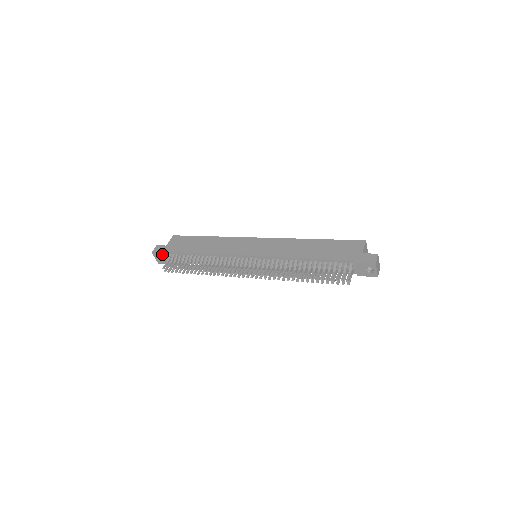
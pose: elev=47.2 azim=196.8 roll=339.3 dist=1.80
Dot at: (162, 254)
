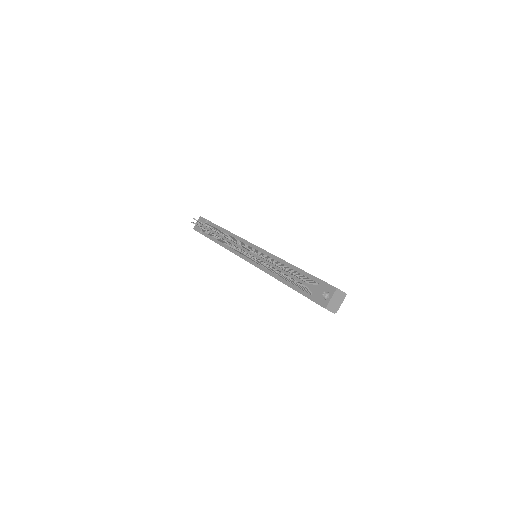
Dot at: (204, 220)
